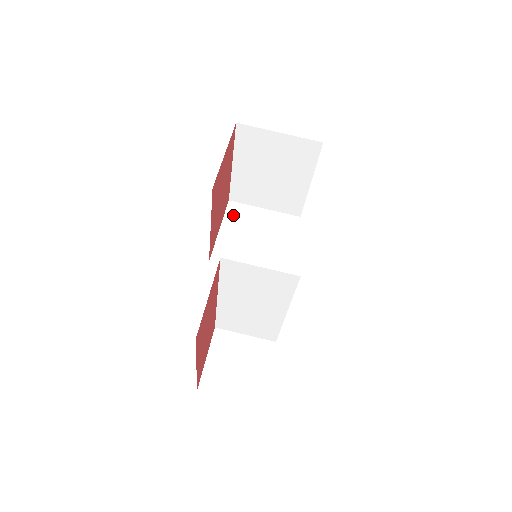
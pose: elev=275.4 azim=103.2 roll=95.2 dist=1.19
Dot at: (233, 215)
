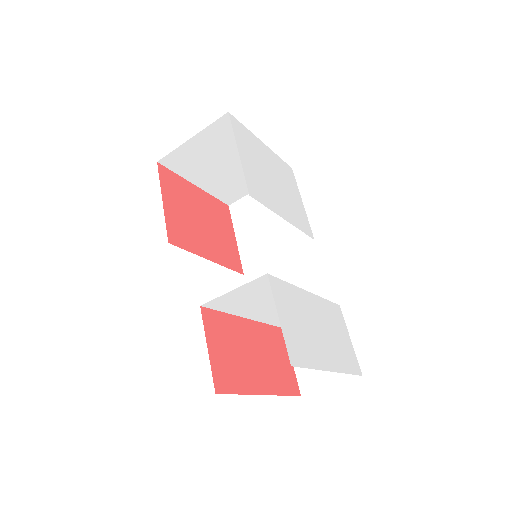
Dot at: (239, 216)
